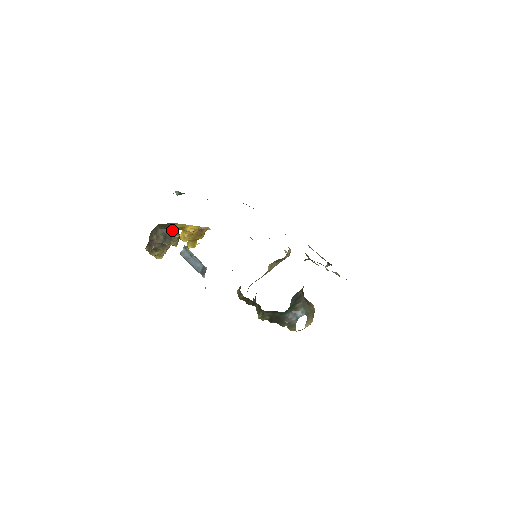
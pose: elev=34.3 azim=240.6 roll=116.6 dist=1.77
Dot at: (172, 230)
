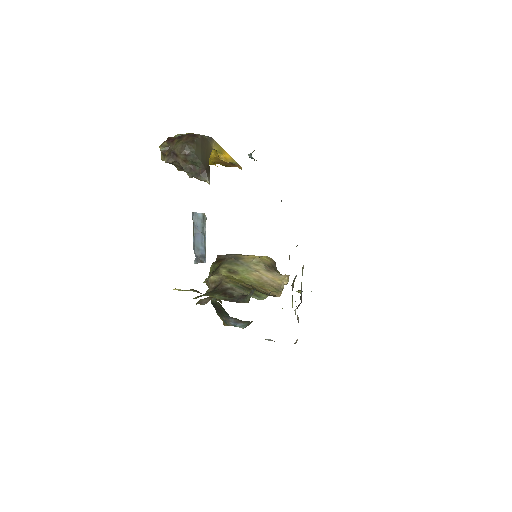
Dot at: (207, 164)
